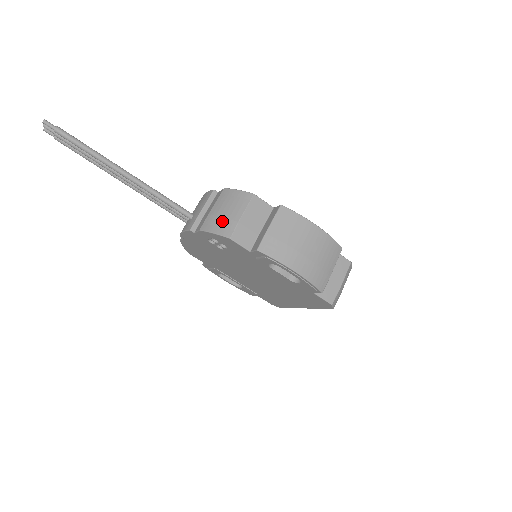
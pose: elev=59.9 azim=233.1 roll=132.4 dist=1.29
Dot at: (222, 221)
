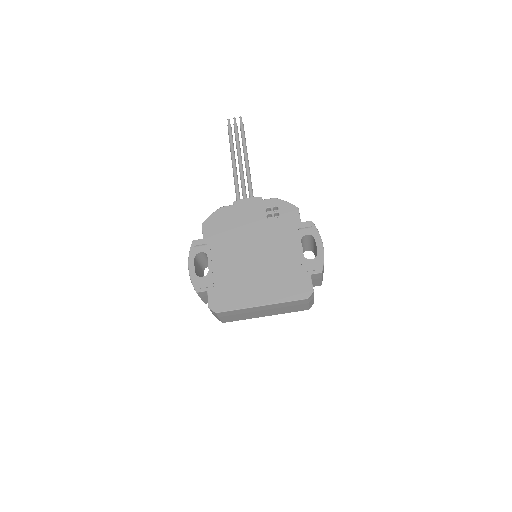
Dot at: occluded
